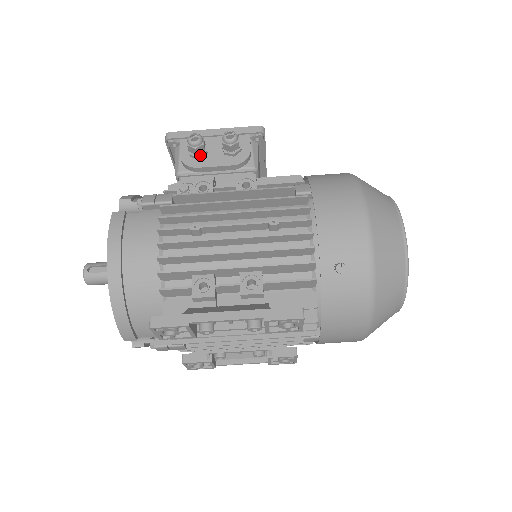
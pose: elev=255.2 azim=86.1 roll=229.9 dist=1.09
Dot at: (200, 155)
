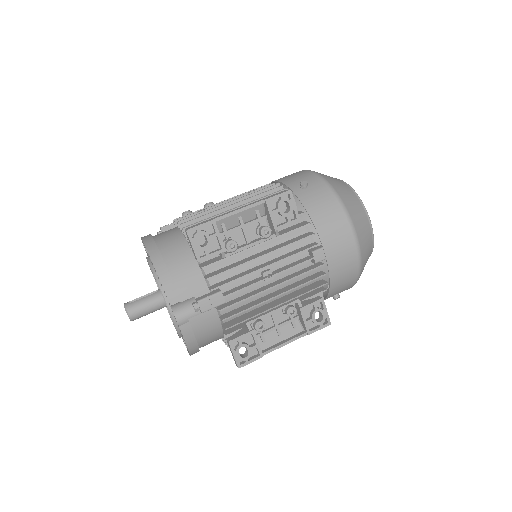
Dot at: occluded
